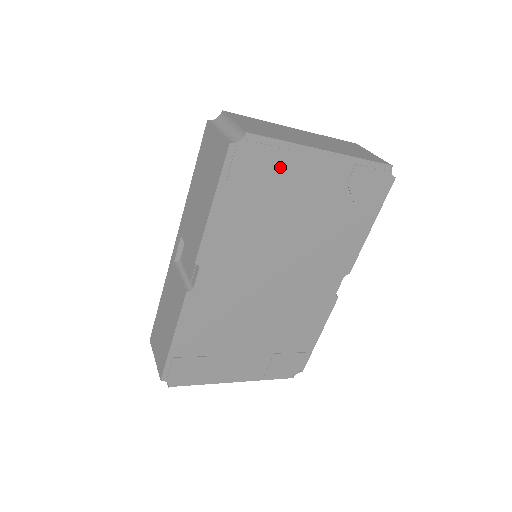
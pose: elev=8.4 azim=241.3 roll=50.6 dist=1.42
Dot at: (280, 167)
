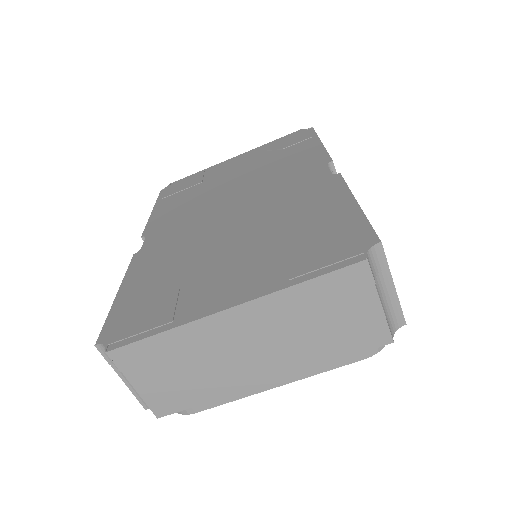
Dot at: (201, 177)
